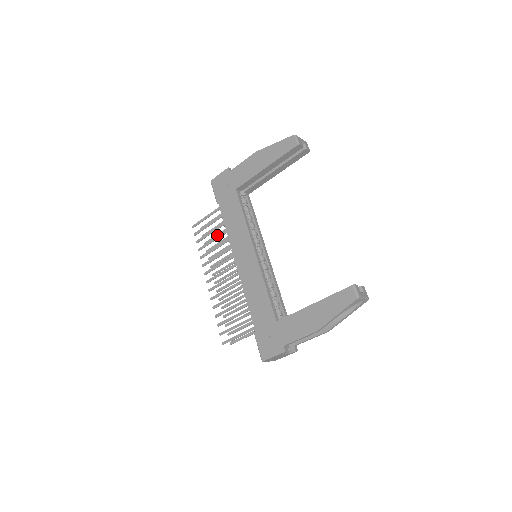
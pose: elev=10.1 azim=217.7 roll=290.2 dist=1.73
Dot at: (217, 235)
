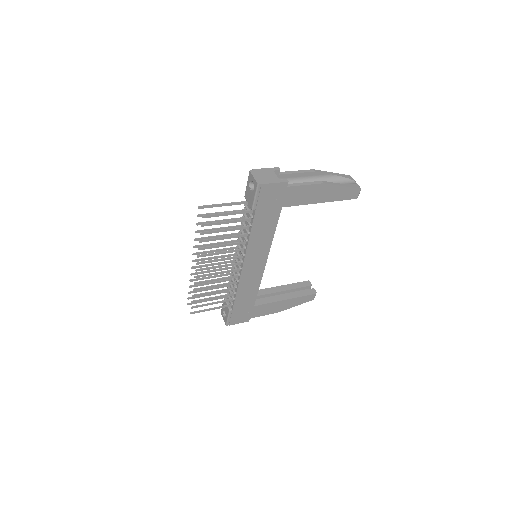
Dot at: occluded
